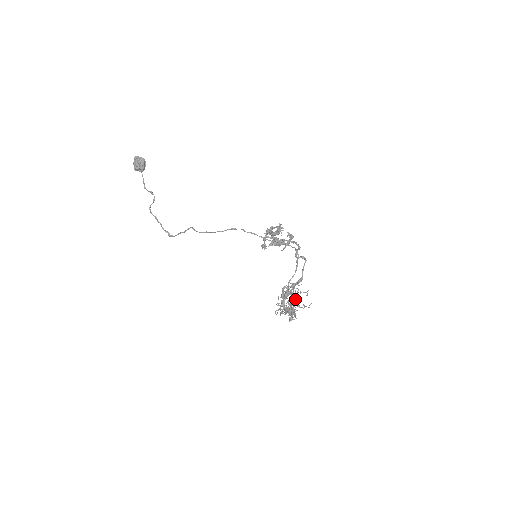
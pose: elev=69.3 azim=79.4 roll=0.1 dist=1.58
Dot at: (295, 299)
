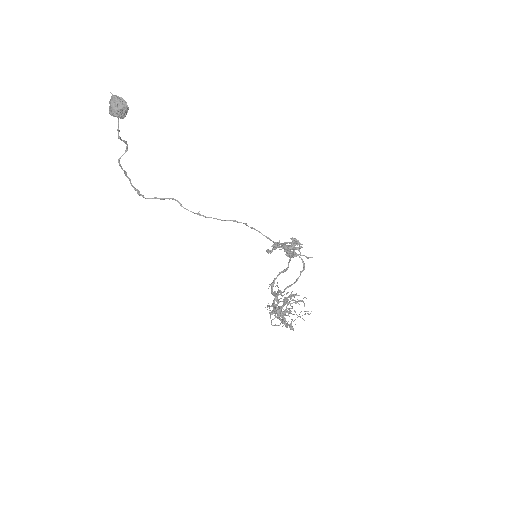
Dot at: occluded
